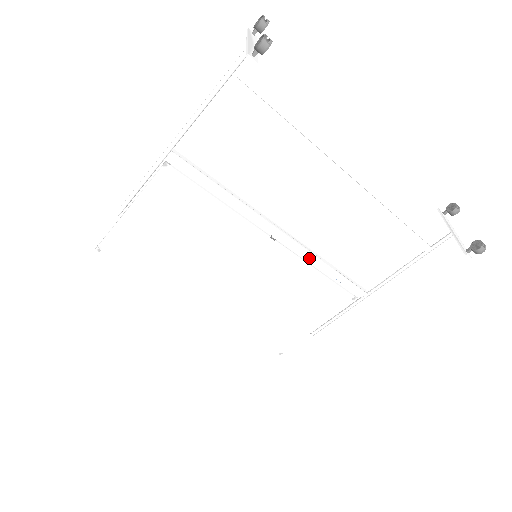
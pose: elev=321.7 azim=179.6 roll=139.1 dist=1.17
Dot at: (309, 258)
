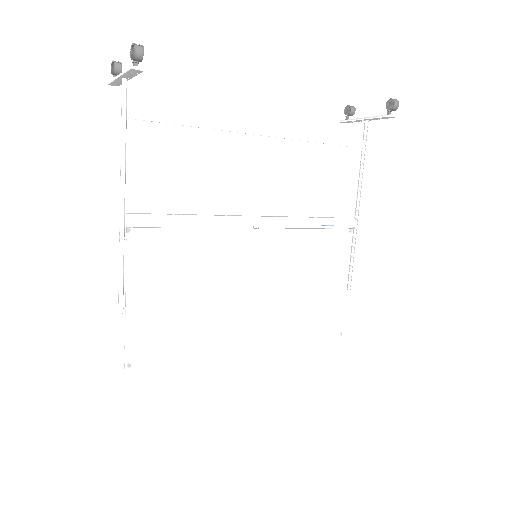
Dot at: (294, 223)
